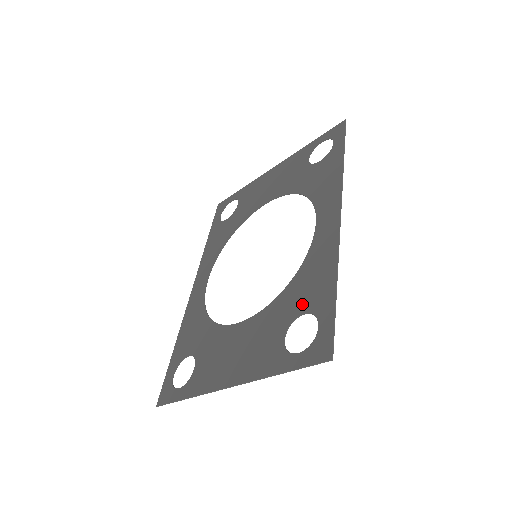
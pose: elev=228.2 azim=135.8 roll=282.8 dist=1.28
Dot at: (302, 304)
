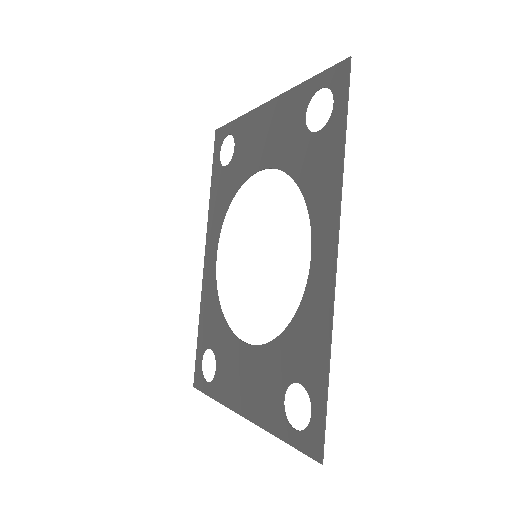
Dot at: (298, 369)
